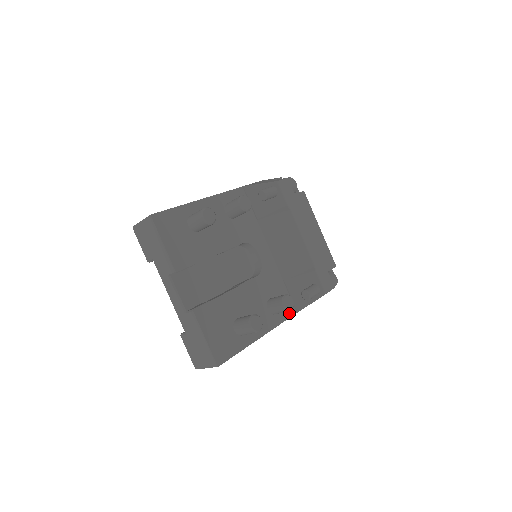
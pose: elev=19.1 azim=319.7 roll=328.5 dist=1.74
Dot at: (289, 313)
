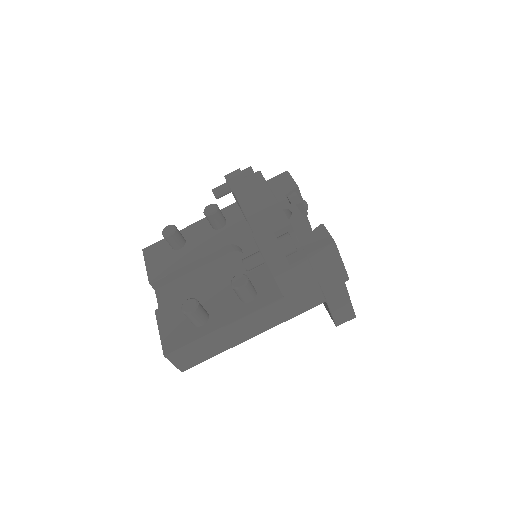
Dot at: (271, 299)
